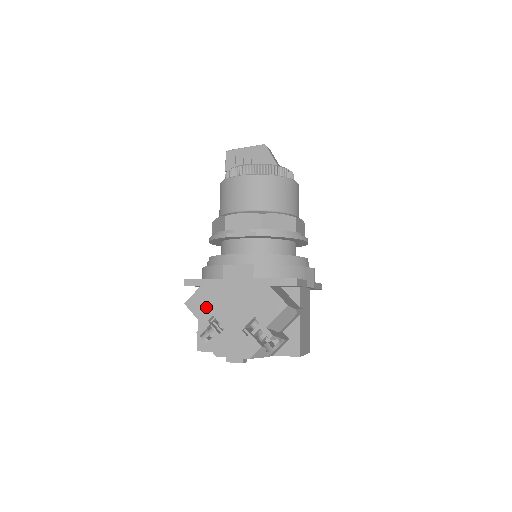
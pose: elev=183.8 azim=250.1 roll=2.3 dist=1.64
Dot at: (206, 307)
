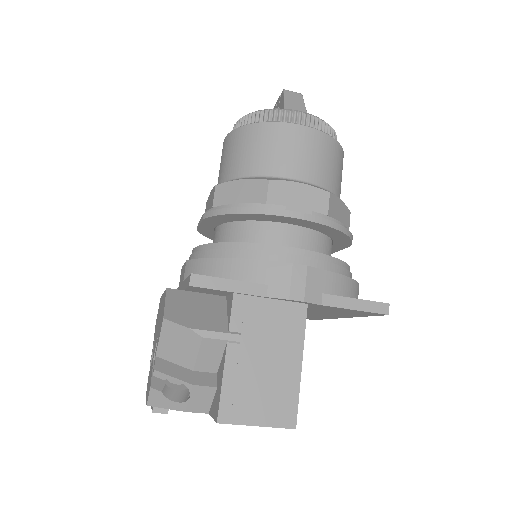
Dot at: (156, 326)
